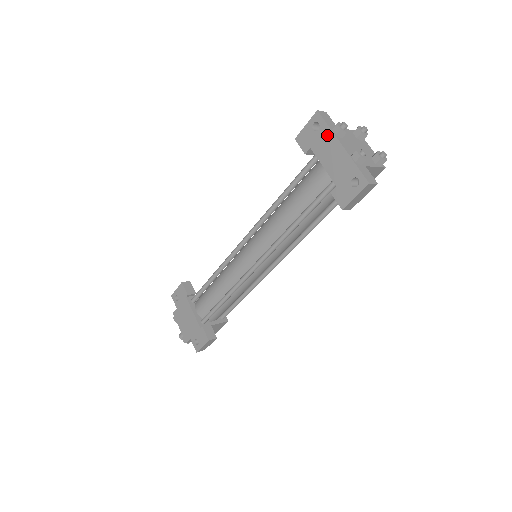
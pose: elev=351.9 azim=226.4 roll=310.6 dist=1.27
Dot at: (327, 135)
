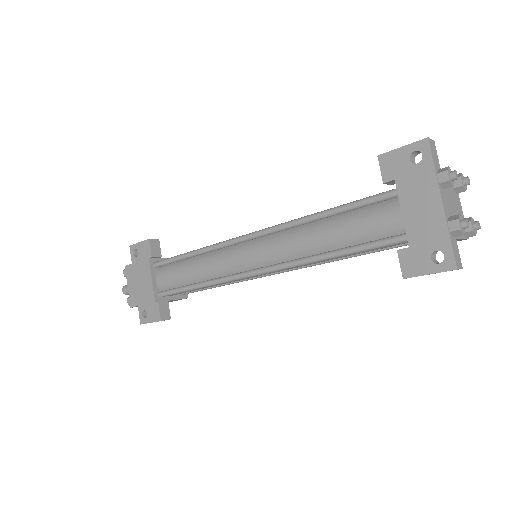
Dot at: (427, 177)
